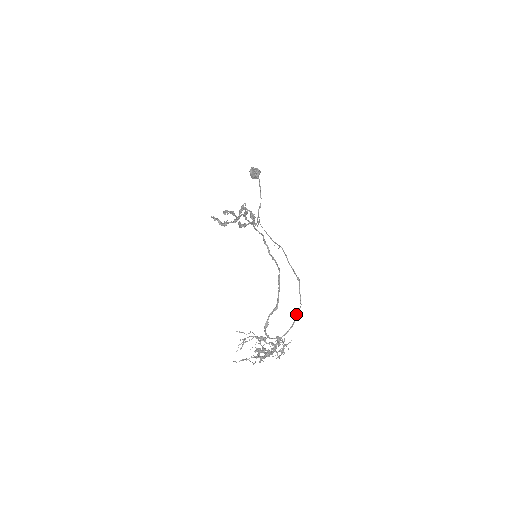
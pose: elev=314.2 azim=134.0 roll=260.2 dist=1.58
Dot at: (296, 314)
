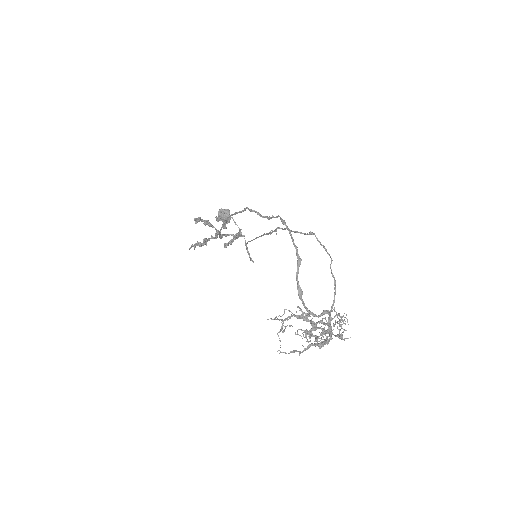
Dot at: (331, 272)
